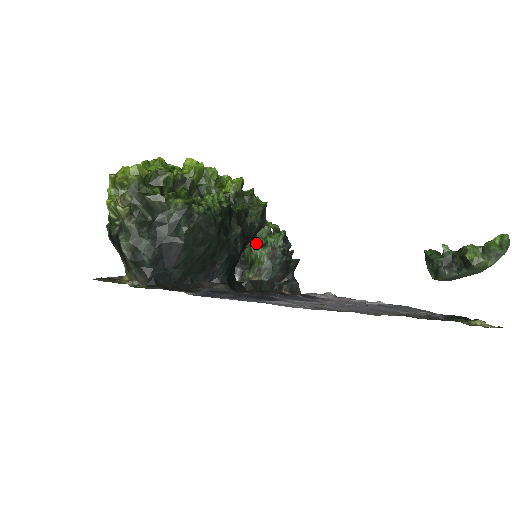
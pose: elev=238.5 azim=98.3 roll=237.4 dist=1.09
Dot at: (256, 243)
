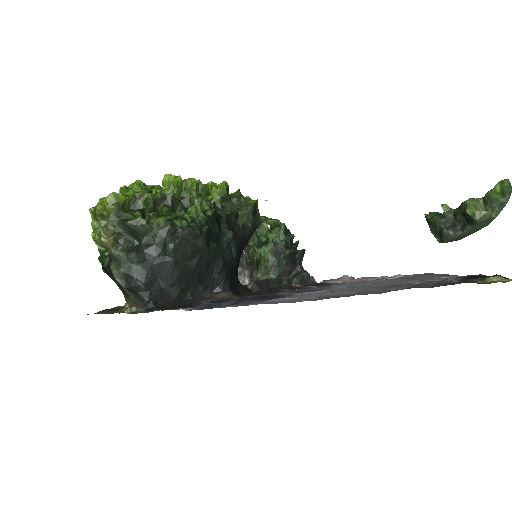
Dot at: (258, 242)
